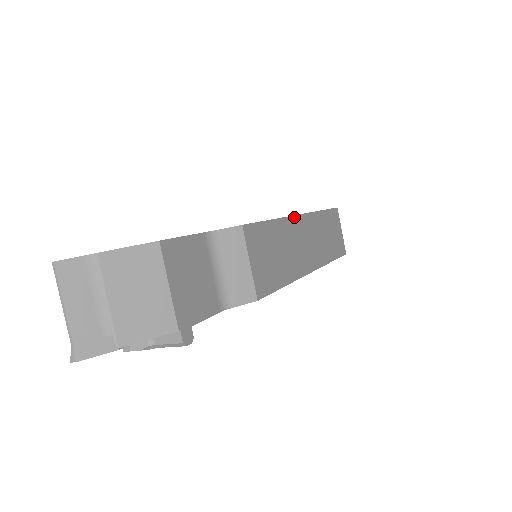
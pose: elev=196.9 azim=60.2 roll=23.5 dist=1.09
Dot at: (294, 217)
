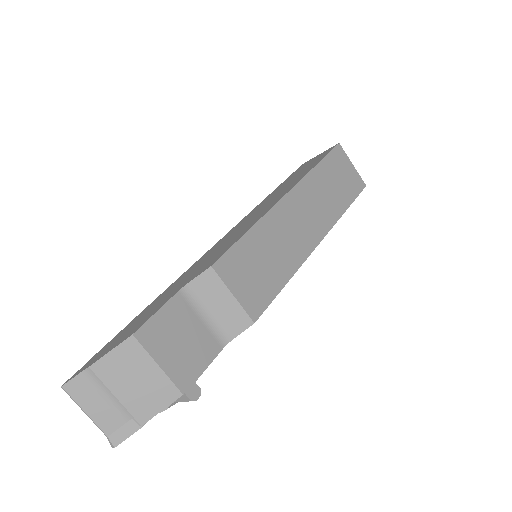
Dot at: (278, 204)
